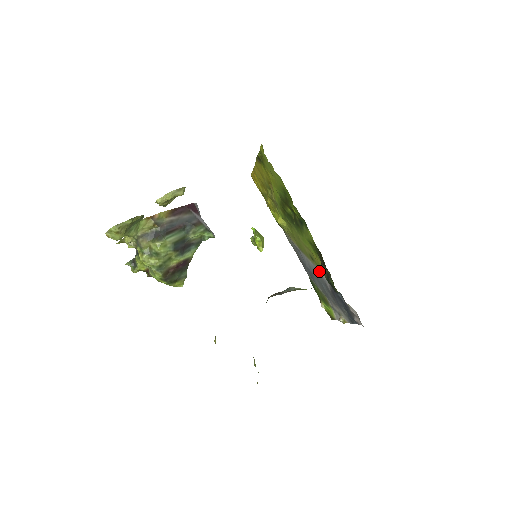
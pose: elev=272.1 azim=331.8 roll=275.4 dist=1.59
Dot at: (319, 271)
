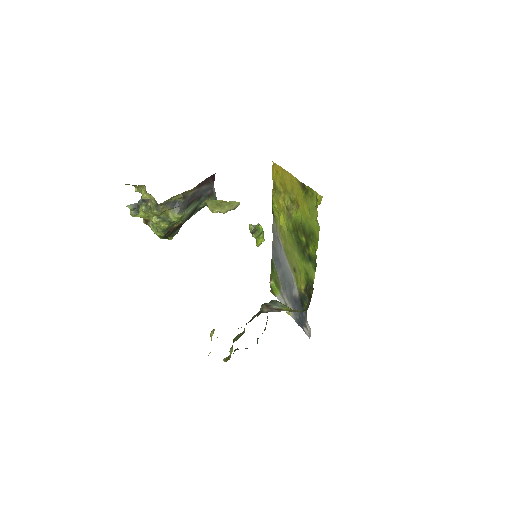
Dot at: (294, 280)
